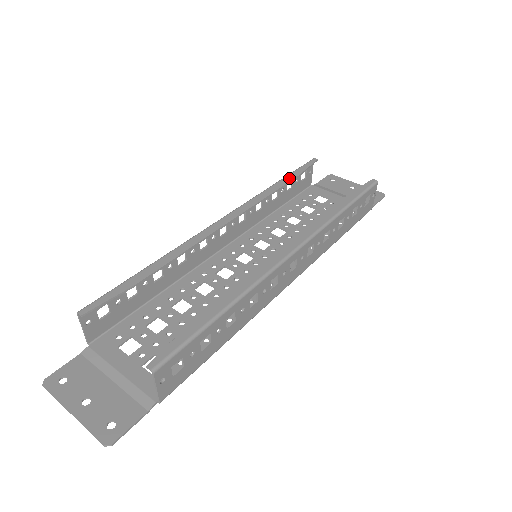
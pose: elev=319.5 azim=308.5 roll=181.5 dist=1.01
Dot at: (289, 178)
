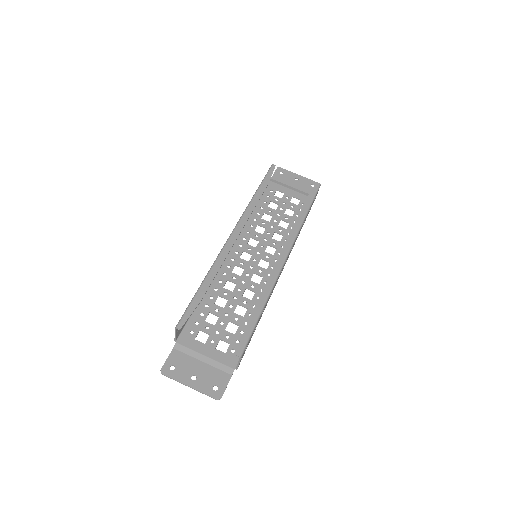
Dot at: (262, 188)
